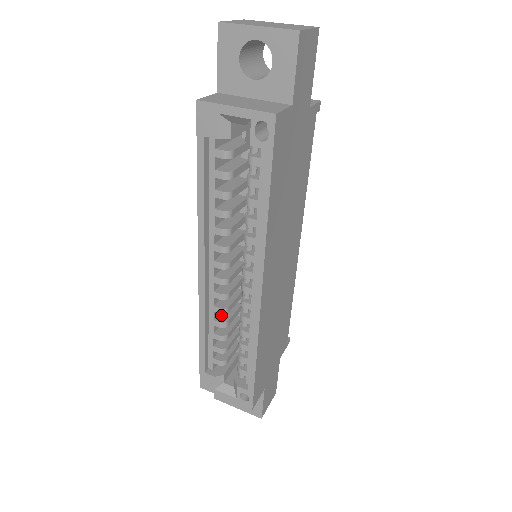
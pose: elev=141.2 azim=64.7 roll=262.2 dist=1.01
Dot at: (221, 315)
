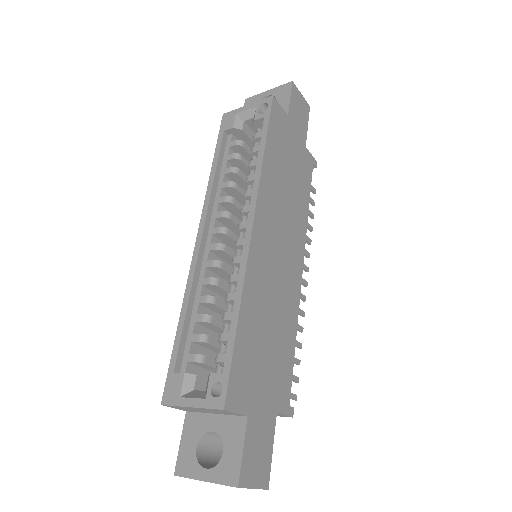
Dot at: occluded
